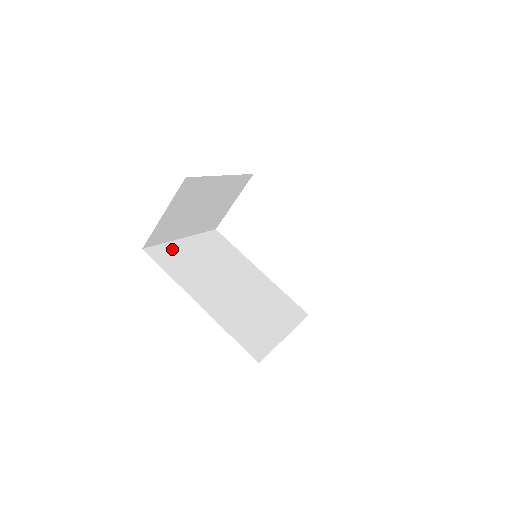
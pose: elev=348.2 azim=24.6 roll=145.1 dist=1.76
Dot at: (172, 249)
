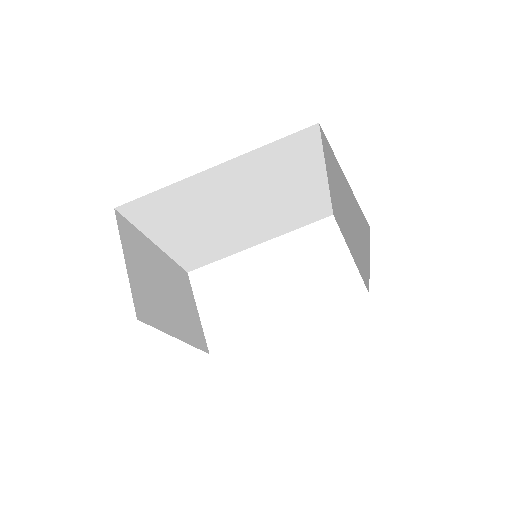
Dot at: occluded
